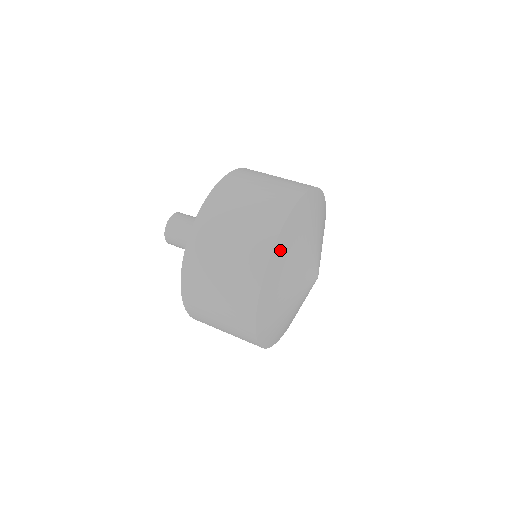
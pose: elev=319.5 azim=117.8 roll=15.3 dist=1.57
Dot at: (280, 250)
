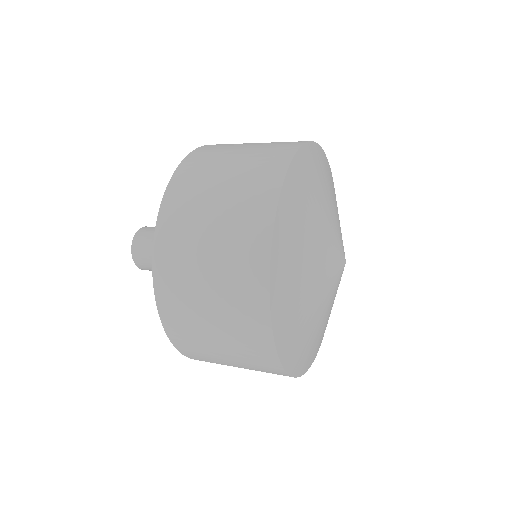
Dot at: (293, 191)
